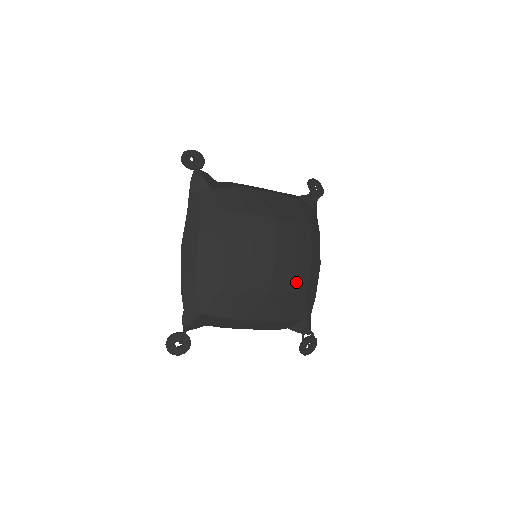
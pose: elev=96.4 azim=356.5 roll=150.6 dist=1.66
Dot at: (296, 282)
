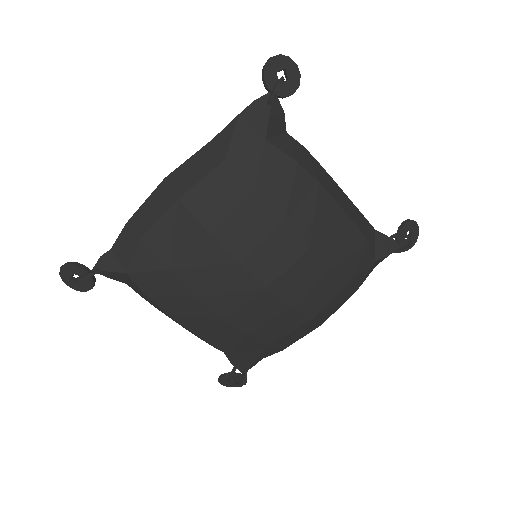
Dot at: (268, 329)
